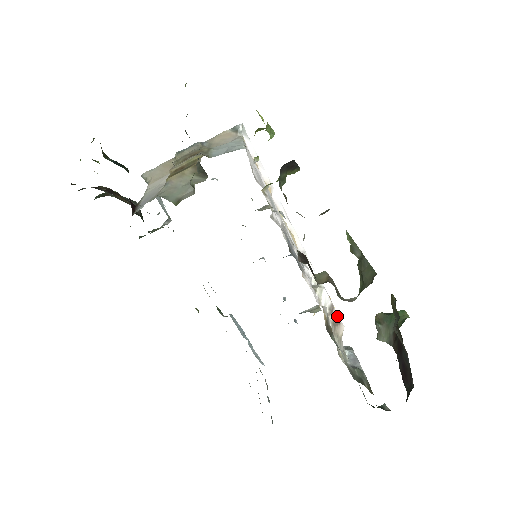
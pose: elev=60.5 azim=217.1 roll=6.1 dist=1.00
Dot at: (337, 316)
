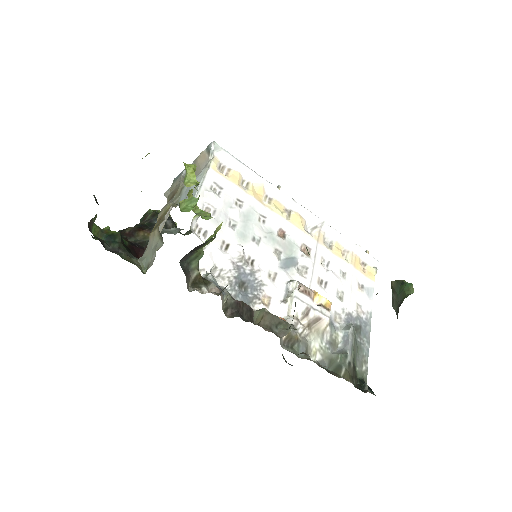
Dot at: (316, 314)
